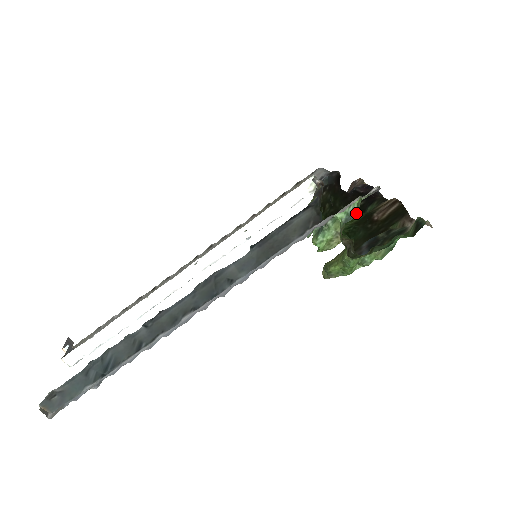
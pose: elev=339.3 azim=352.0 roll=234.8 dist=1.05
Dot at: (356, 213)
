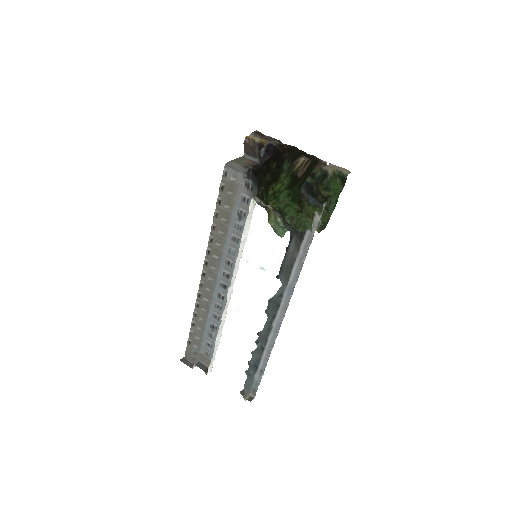
Dot at: (320, 219)
